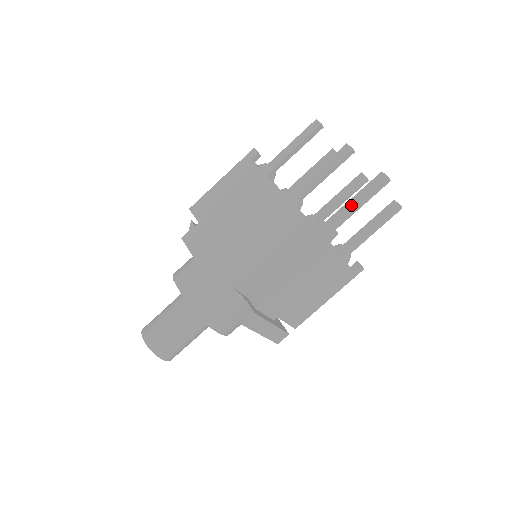
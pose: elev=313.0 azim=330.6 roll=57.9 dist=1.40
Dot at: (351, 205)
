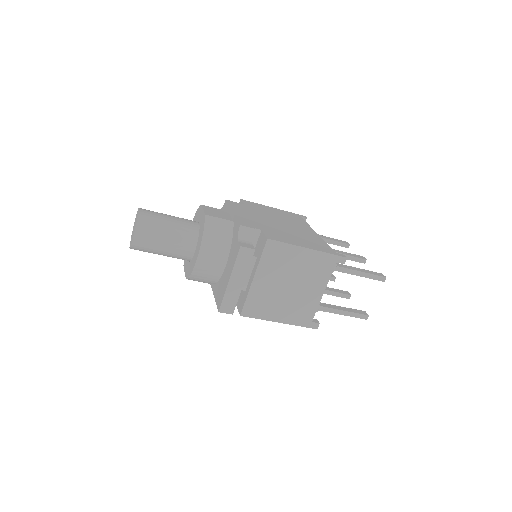
Dot at: (355, 268)
